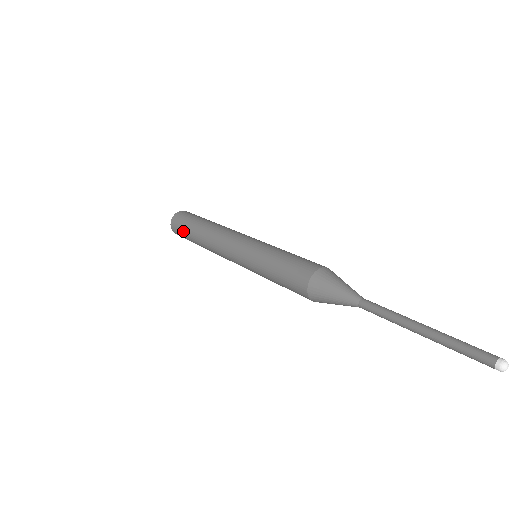
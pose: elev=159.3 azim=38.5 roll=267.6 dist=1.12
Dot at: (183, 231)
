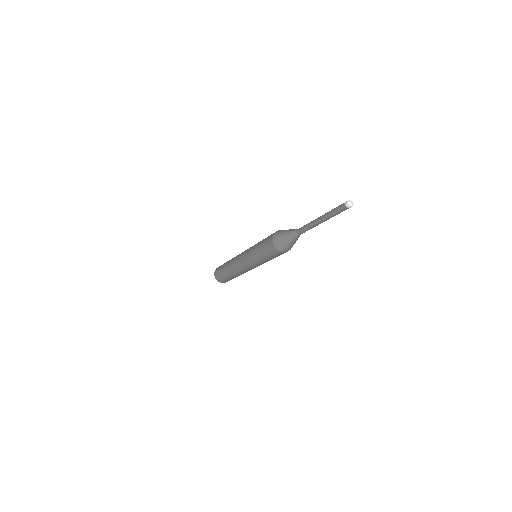
Dot at: (220, 271)
